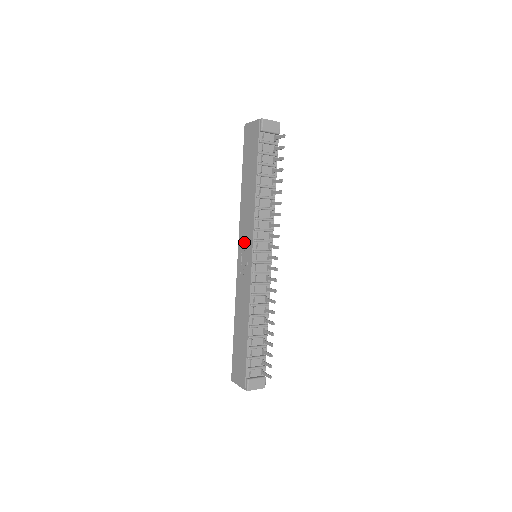
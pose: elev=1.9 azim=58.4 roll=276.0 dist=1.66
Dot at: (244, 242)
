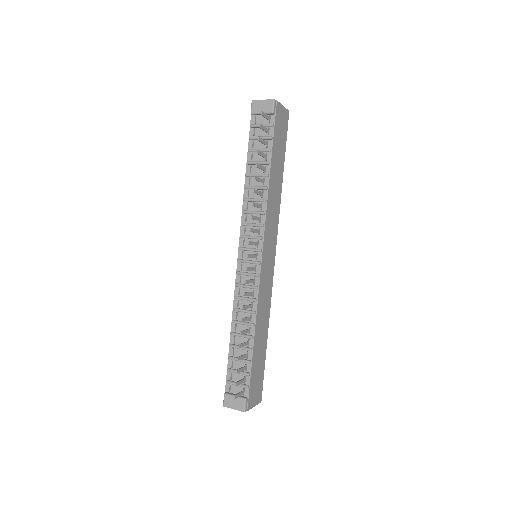
Dot at: occluded
